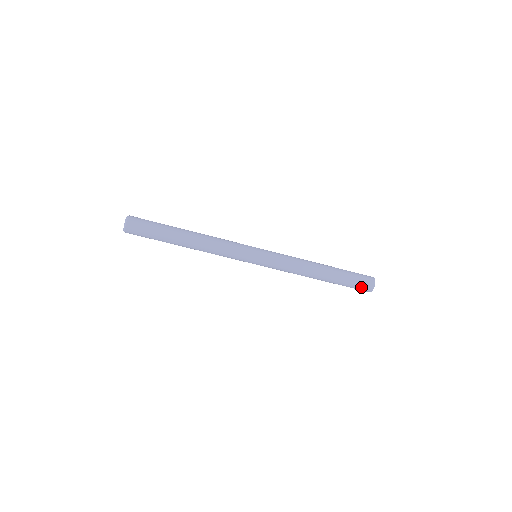
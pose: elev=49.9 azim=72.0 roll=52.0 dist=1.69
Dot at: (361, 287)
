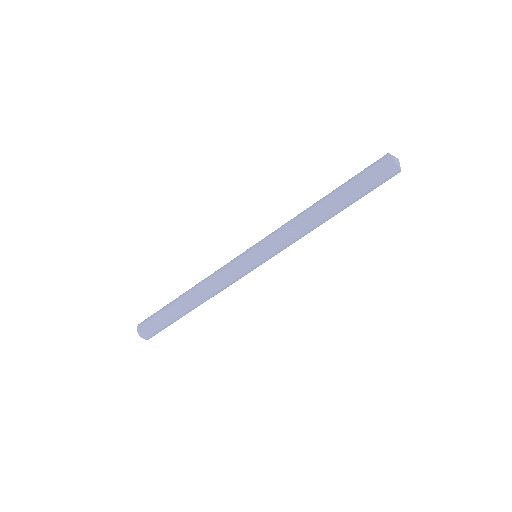
Dot at: (382, 178)
